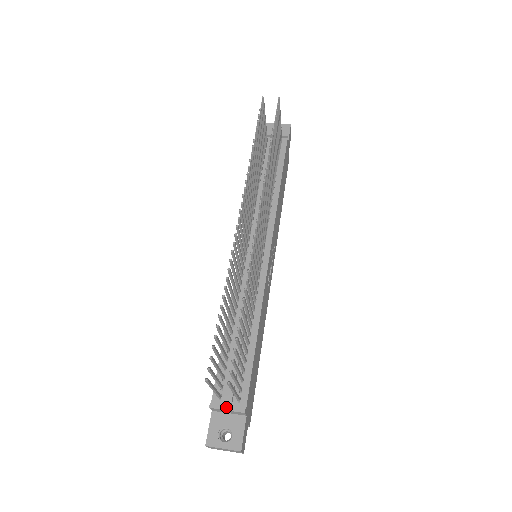
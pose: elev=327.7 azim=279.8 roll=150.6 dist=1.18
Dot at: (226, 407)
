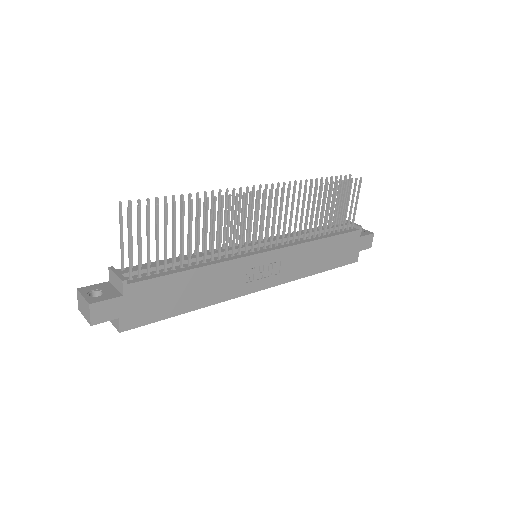
Dot at: (118, 272)
